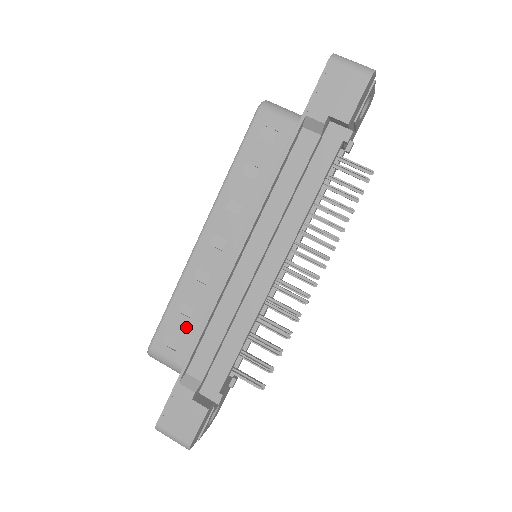
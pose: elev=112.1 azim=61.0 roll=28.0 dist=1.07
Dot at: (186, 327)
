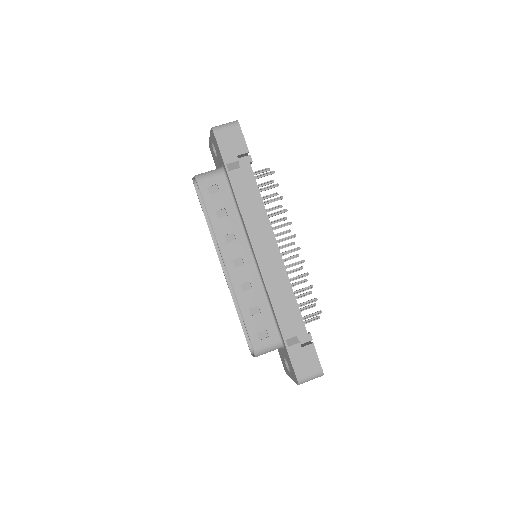
Dot at: (262, 319)
